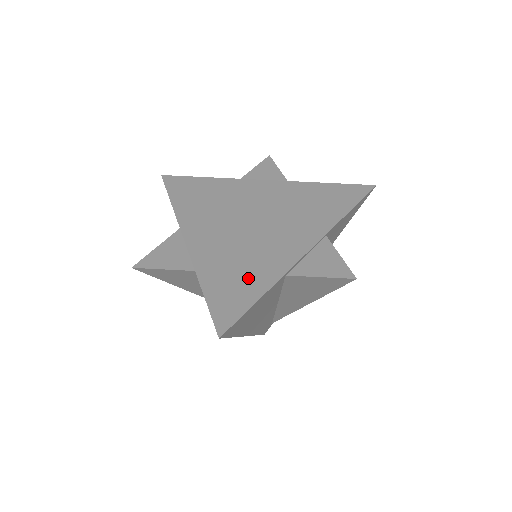
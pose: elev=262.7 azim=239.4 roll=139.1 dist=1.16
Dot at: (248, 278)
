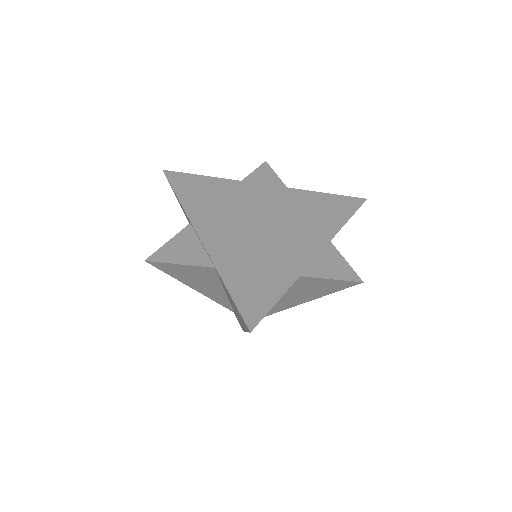
Dot at: (267, 277)
